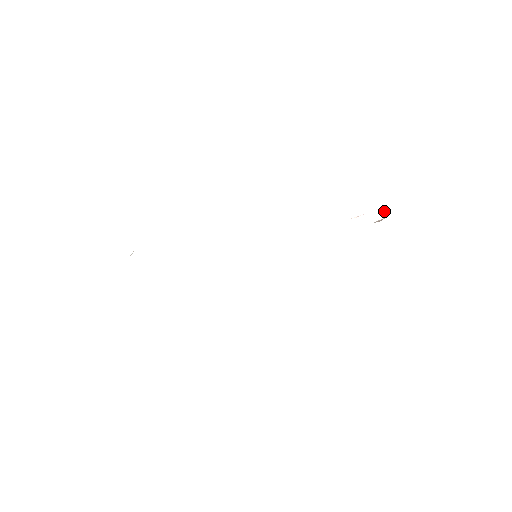
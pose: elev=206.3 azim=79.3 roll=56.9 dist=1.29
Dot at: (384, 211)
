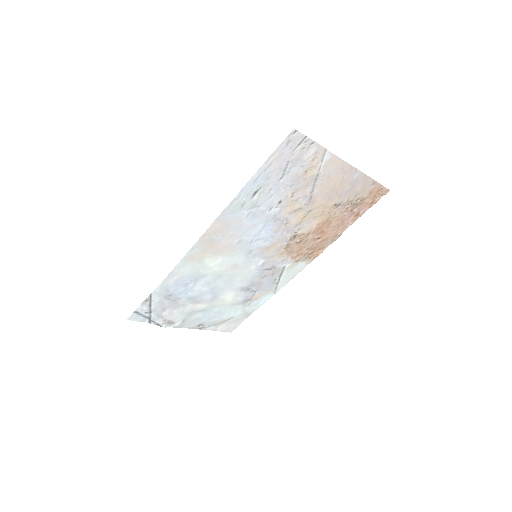
Dot at: occluded
